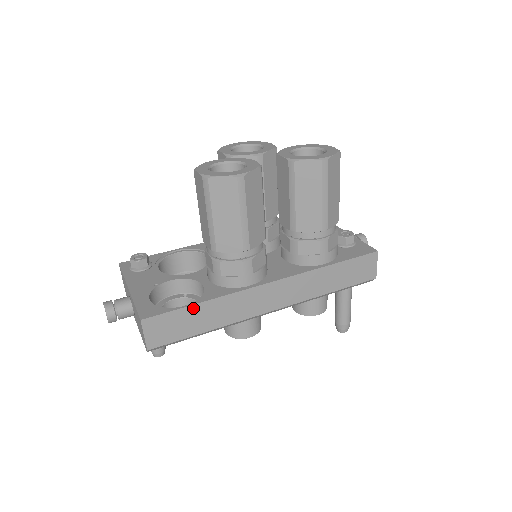
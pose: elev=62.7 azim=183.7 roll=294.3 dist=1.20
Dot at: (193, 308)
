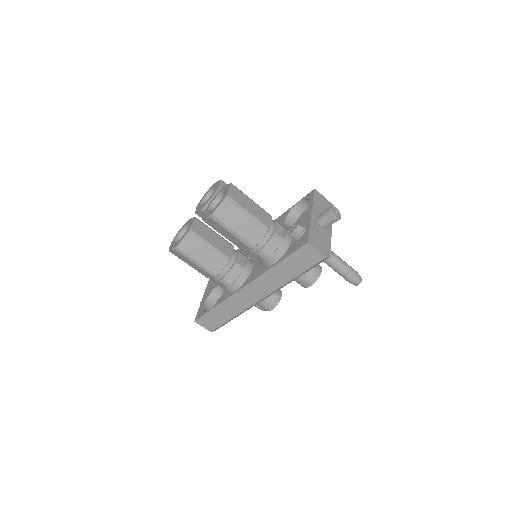
Dot at: (213, 310)
